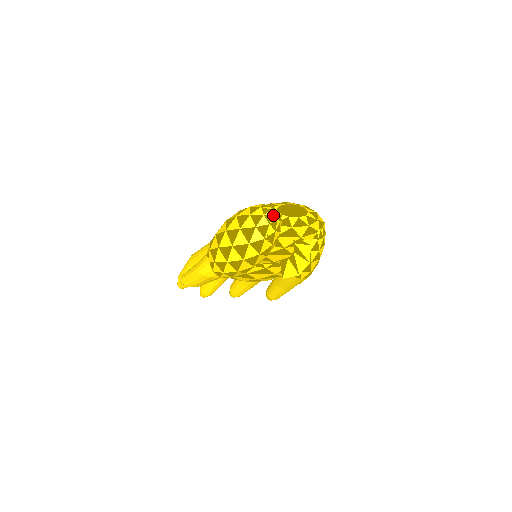
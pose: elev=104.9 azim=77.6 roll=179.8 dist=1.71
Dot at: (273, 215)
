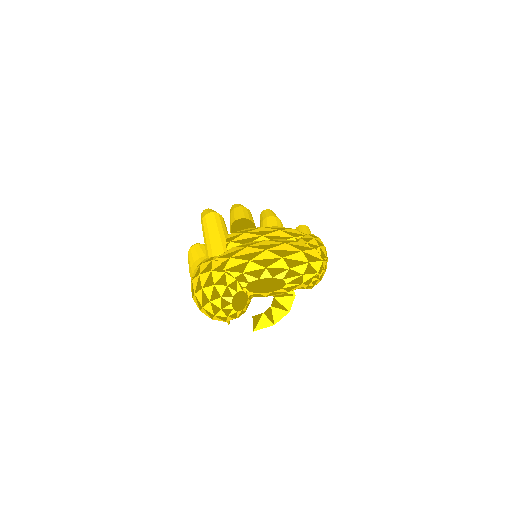
Dot at: (232, 310)
